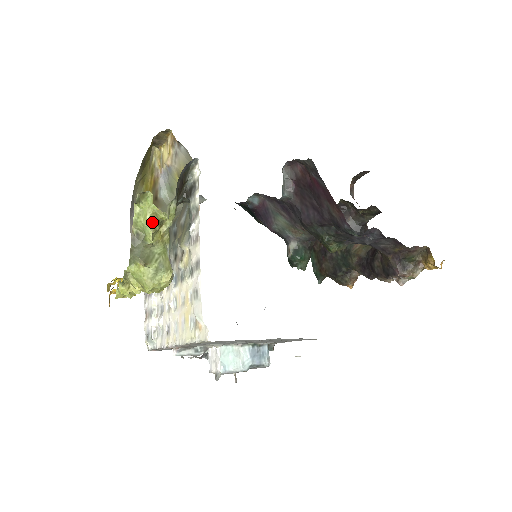
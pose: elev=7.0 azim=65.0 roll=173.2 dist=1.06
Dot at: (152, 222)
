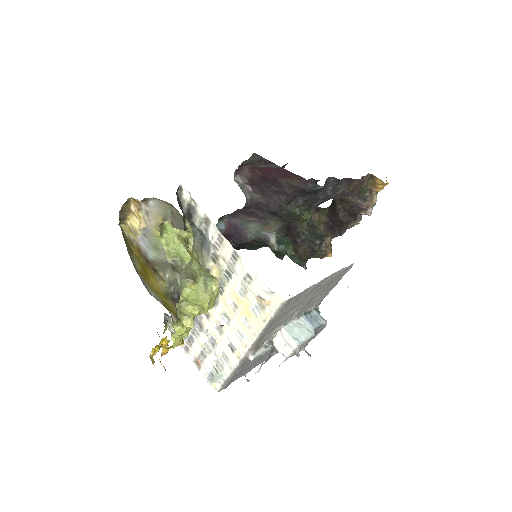
Dot at: (182, 242)
